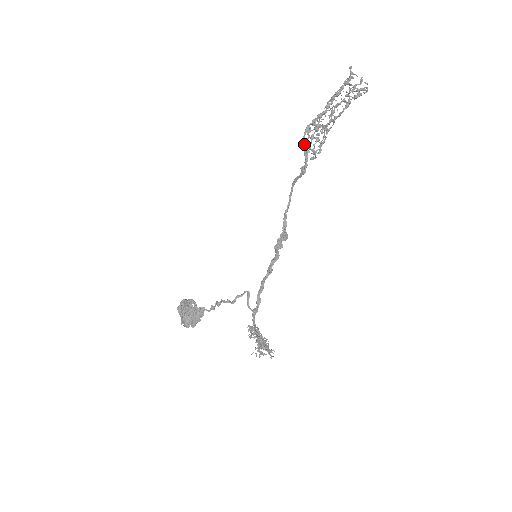
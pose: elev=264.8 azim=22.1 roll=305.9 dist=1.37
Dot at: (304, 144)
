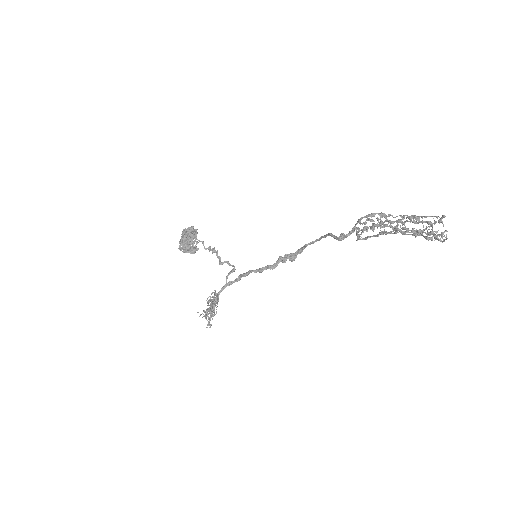
Dot at: (358, 222)
